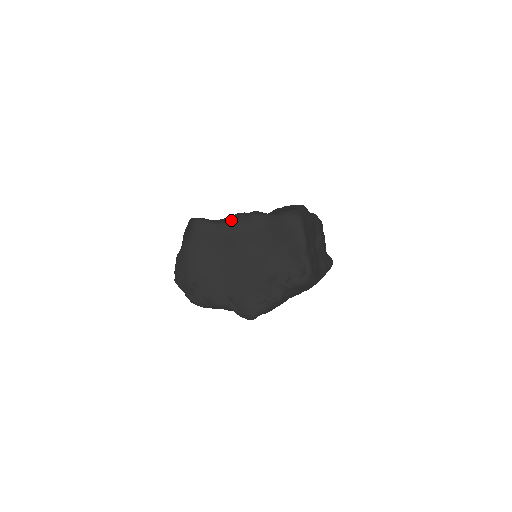
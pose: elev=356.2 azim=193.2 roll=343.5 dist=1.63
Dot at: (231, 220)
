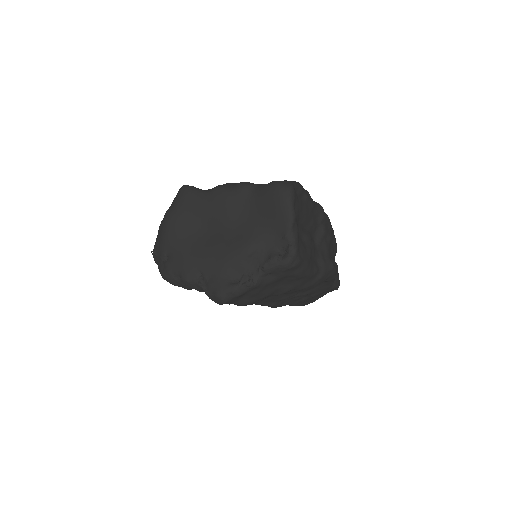
Dot at: (218, 187)
